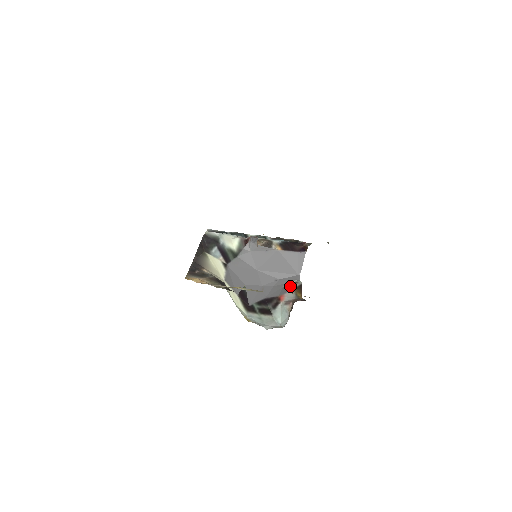
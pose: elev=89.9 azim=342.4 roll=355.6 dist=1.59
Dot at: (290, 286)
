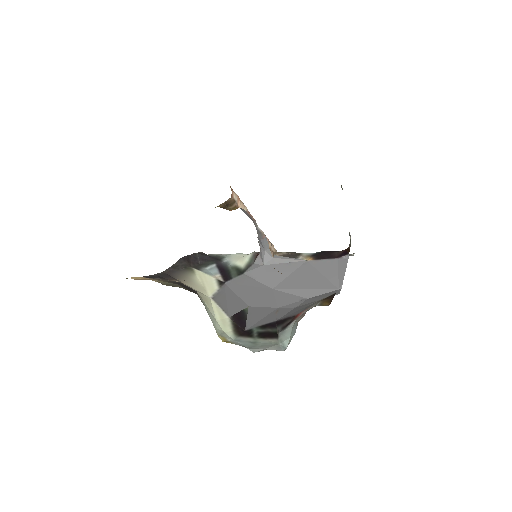
Dot at: occluded
